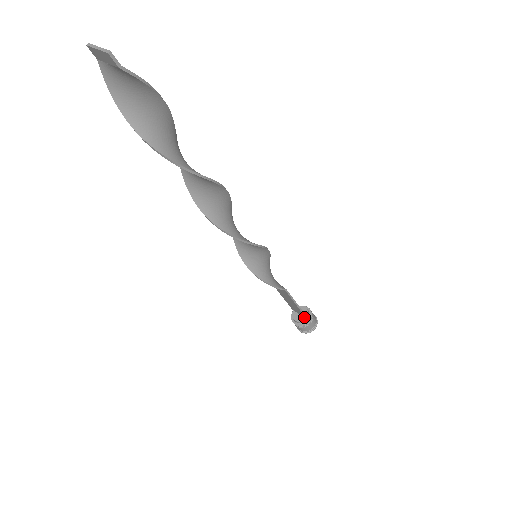
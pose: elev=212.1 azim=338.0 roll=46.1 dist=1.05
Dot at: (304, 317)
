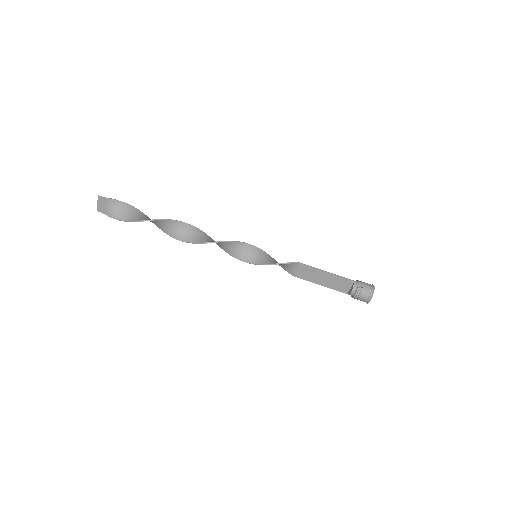
Dot at: (351, 283)
